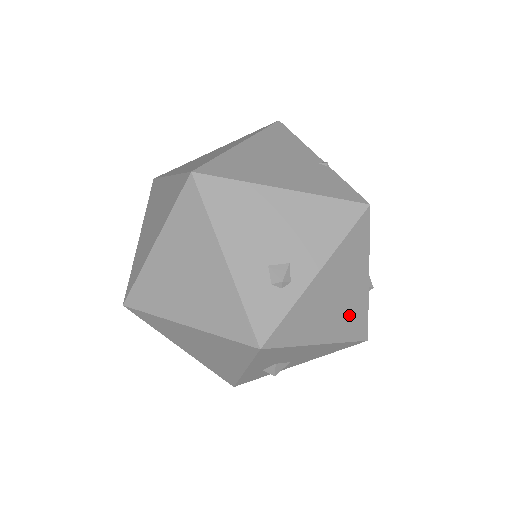
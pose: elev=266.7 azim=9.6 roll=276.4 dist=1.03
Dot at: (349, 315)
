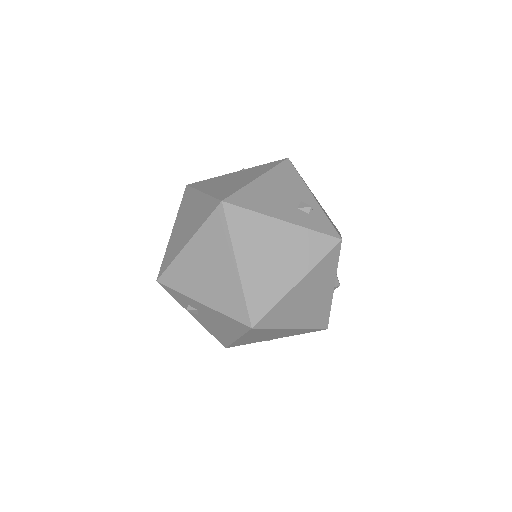
Dot at: occluded
